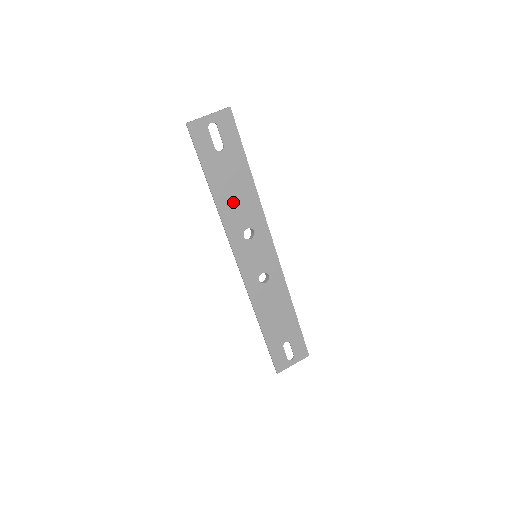
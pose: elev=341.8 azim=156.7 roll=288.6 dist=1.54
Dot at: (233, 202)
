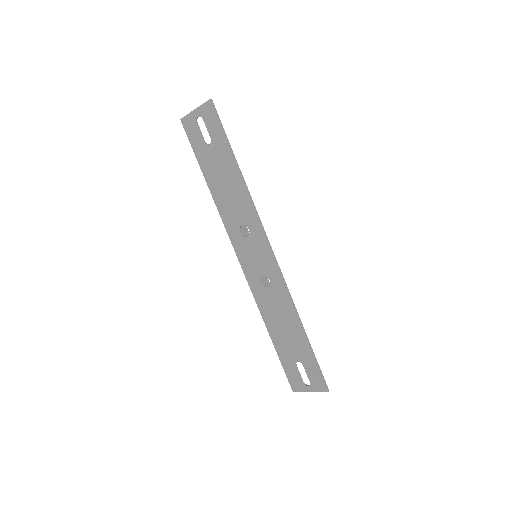
Dot at: (226, 196)
